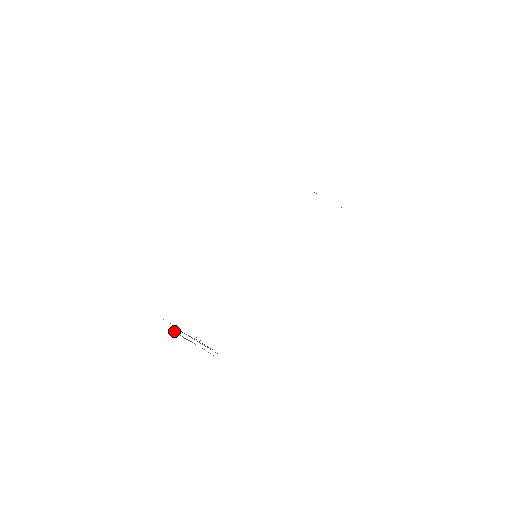
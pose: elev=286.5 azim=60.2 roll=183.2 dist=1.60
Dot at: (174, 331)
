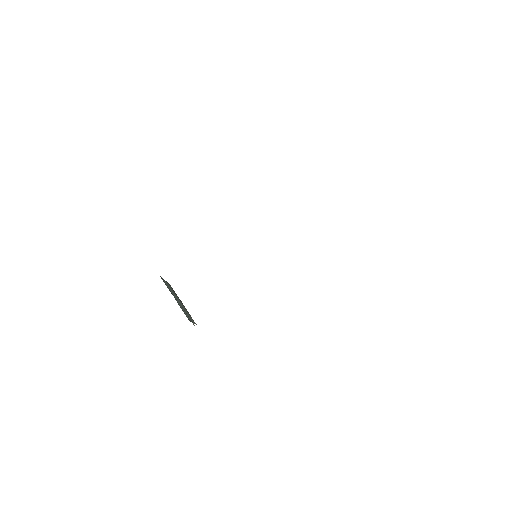
Dot at: occluded
